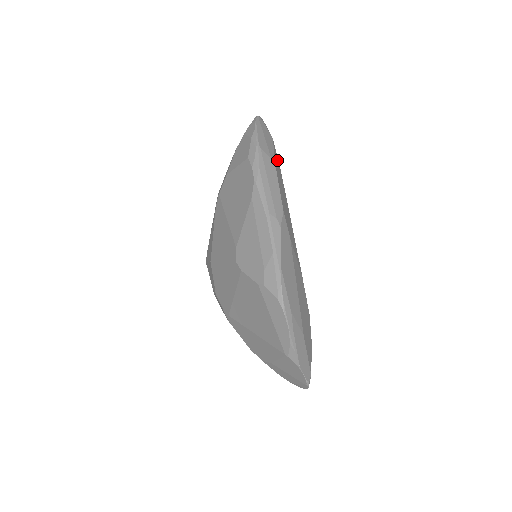
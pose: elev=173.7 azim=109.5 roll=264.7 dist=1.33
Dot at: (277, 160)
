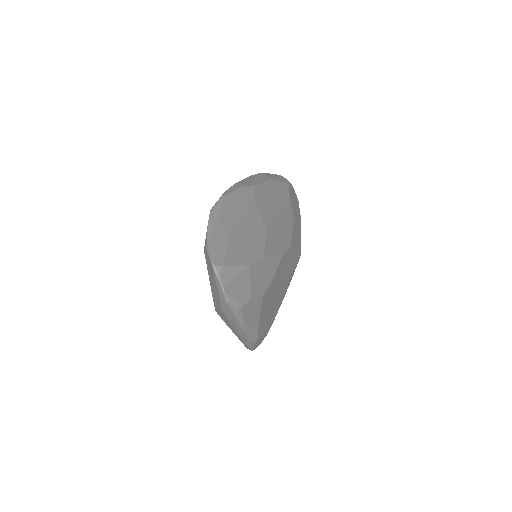
Dot at: (285, 189)
